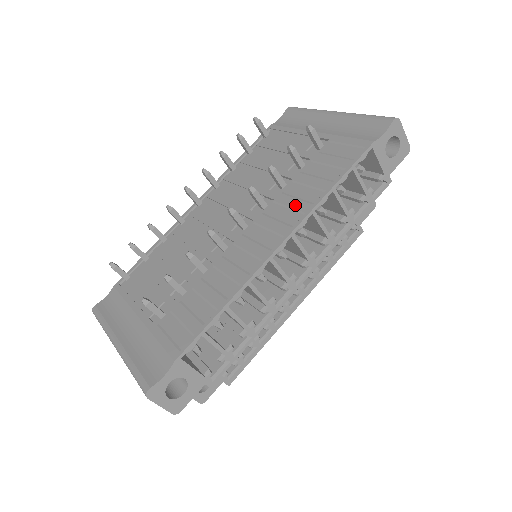
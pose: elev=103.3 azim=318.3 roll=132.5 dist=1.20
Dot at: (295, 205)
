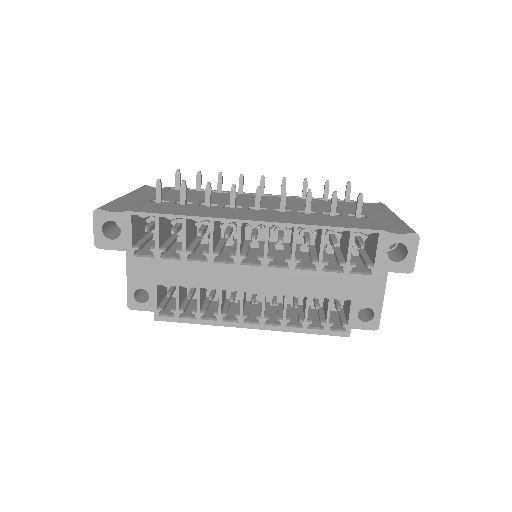
Dot at: (294, 218)
